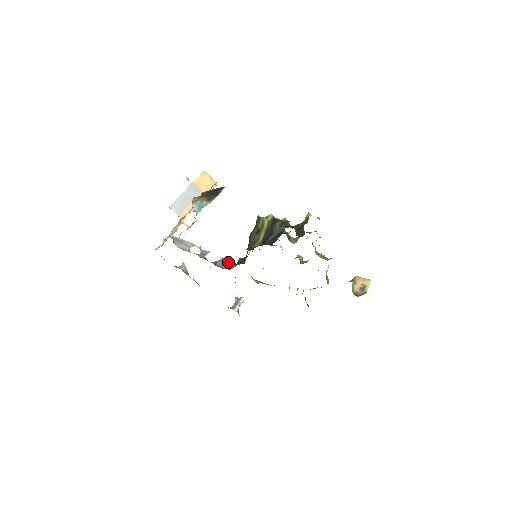
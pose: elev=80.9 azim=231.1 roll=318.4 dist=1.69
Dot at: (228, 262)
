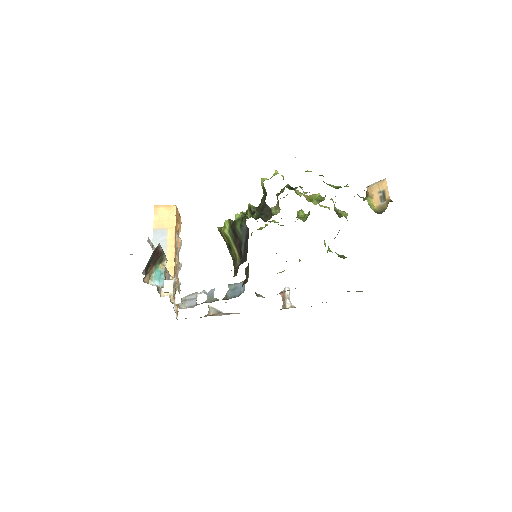
Dot at: (236, 285)
